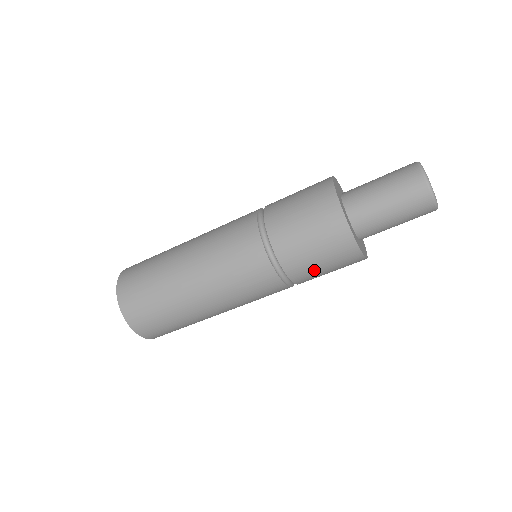
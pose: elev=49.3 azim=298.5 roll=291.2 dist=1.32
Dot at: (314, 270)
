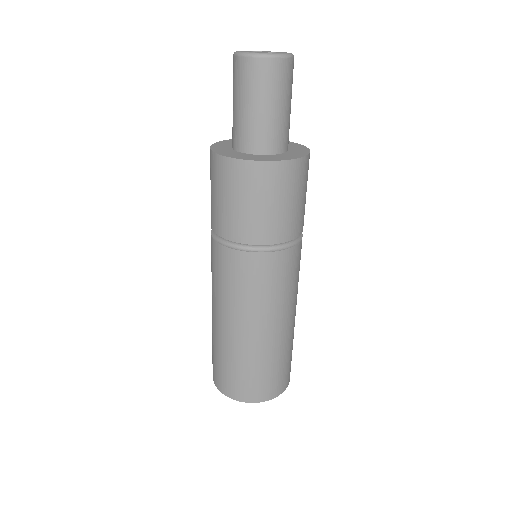
Dot at: (269, 217)
